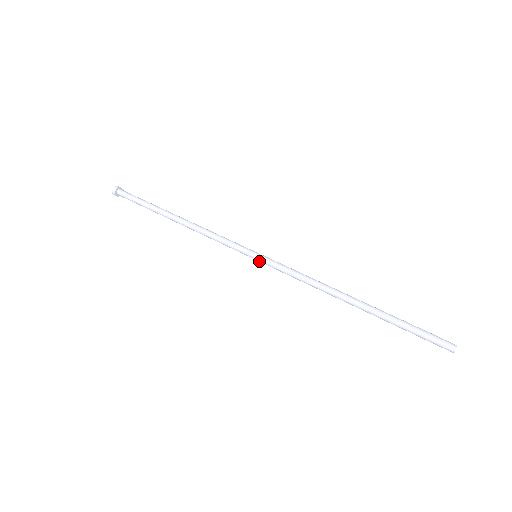
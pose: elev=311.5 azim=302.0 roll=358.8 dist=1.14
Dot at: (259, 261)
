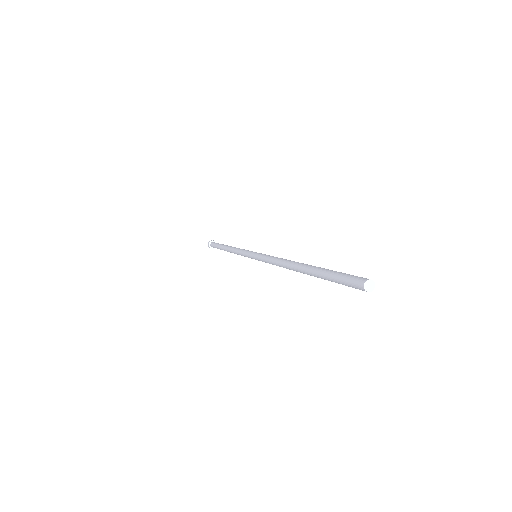
Dot at: (255, 256)
